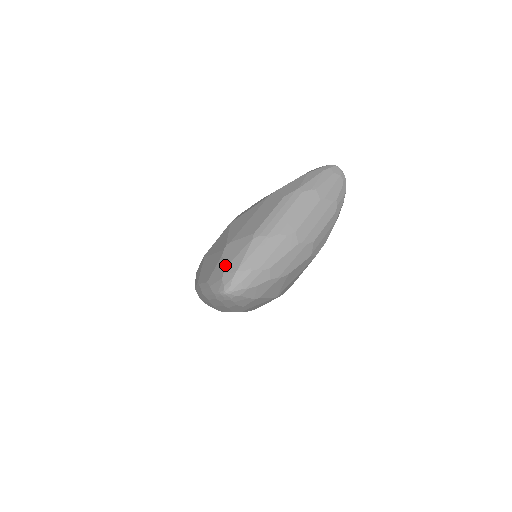
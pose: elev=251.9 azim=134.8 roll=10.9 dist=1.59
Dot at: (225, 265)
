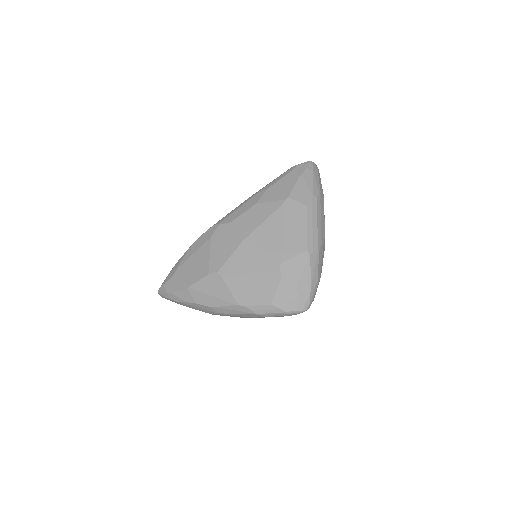
Dot at: (295, 286)
